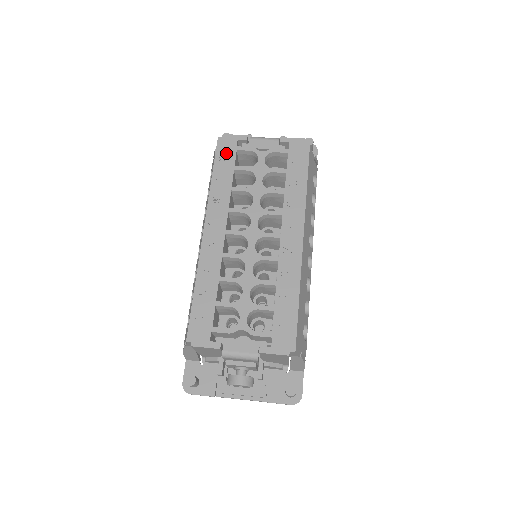
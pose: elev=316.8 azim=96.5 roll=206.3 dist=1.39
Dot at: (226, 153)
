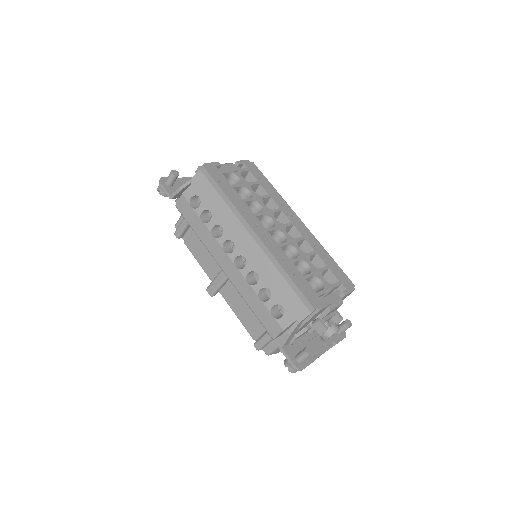
Dot at: (218, 176)
